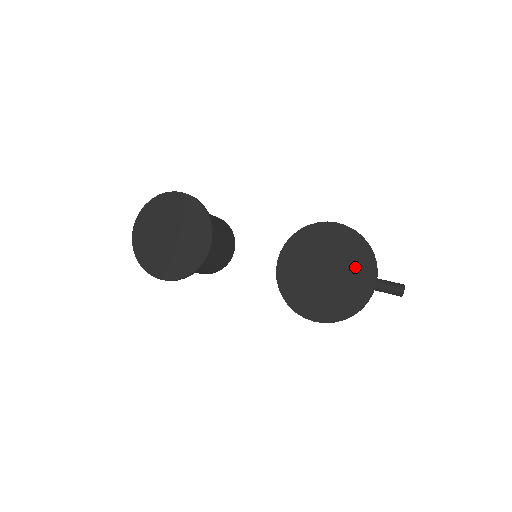
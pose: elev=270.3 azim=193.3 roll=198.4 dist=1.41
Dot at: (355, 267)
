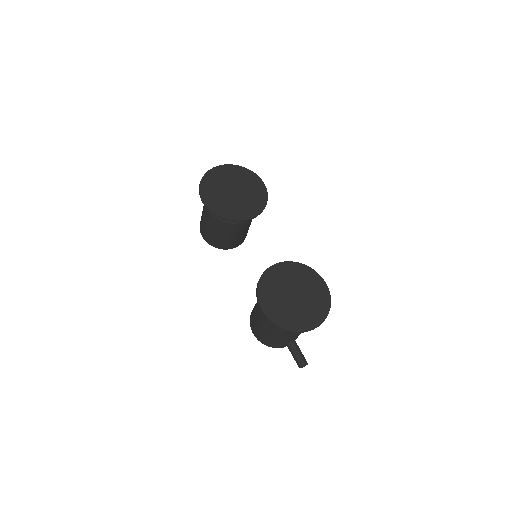
Dot at: (312, 310)
